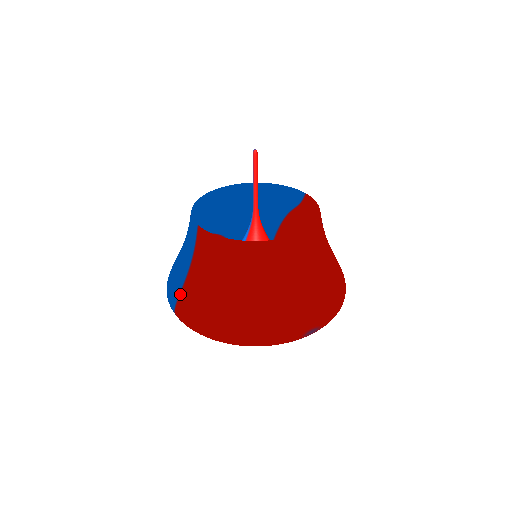
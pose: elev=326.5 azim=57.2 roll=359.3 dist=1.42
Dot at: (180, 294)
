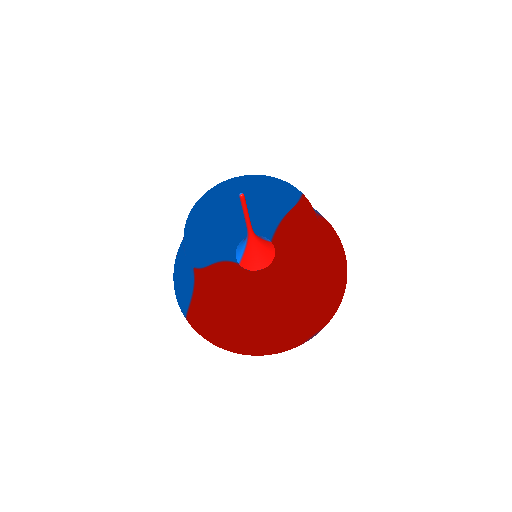
Dot at: (188, 310)
